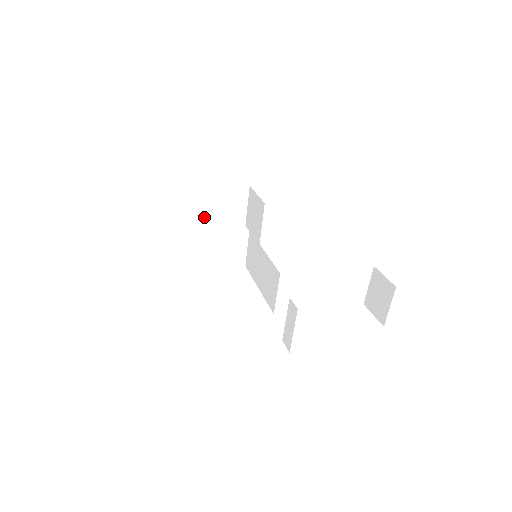
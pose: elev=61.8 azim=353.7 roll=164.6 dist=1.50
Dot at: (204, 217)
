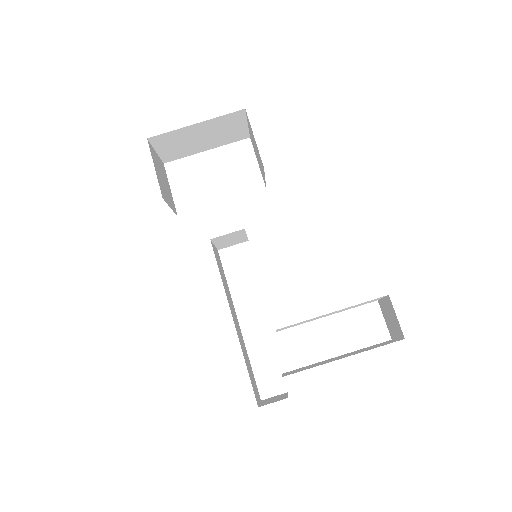
Dot at: (194, 147)
